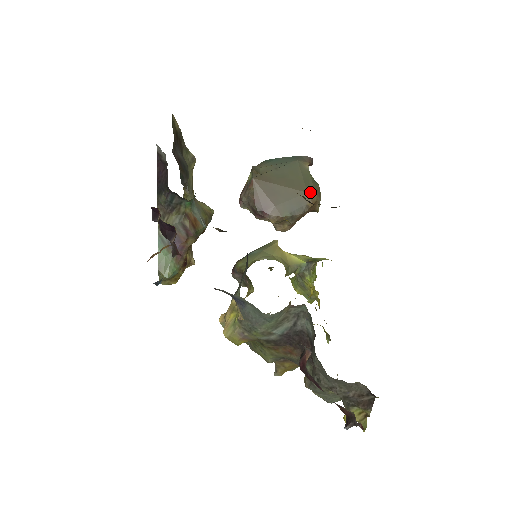
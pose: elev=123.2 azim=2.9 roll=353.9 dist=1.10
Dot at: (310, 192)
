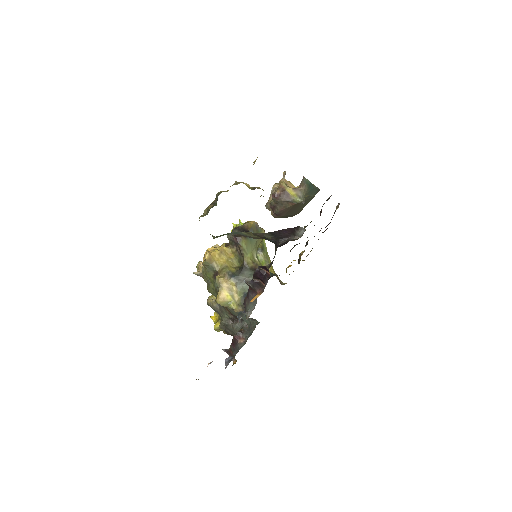
Dot at: occluded
